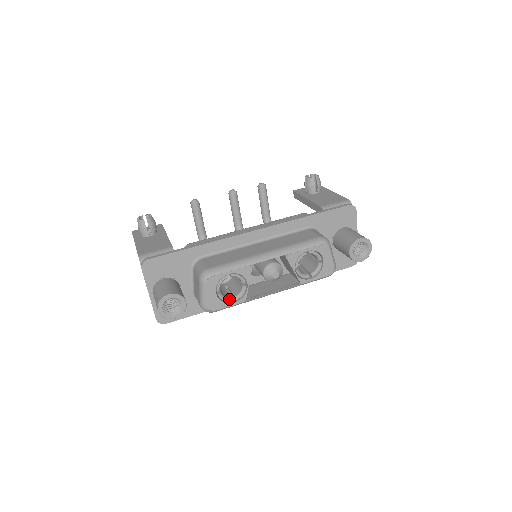
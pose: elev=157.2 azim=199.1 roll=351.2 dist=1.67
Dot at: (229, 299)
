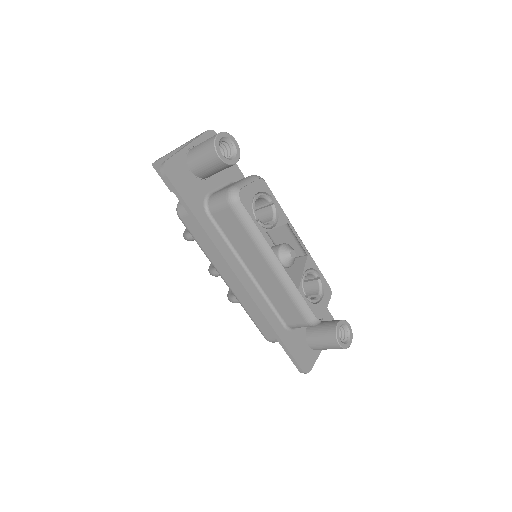
Dot at: (255, 213)
